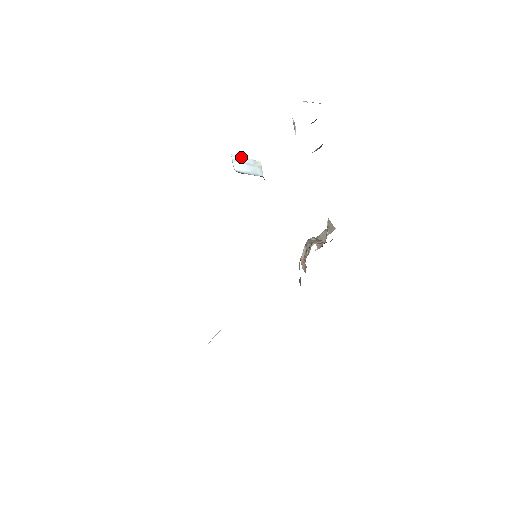
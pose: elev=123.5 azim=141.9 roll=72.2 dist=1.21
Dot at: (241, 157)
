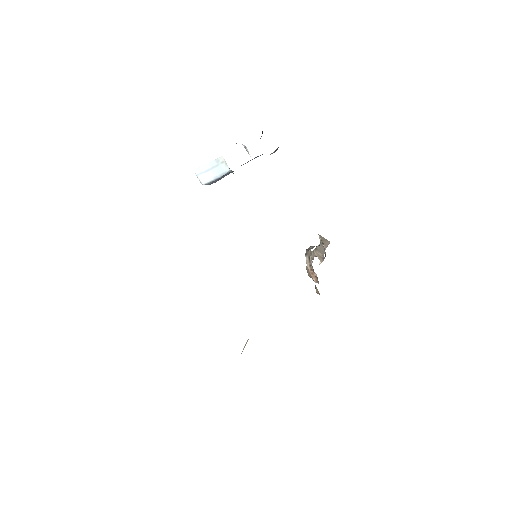
Dot at: (203, 166)
